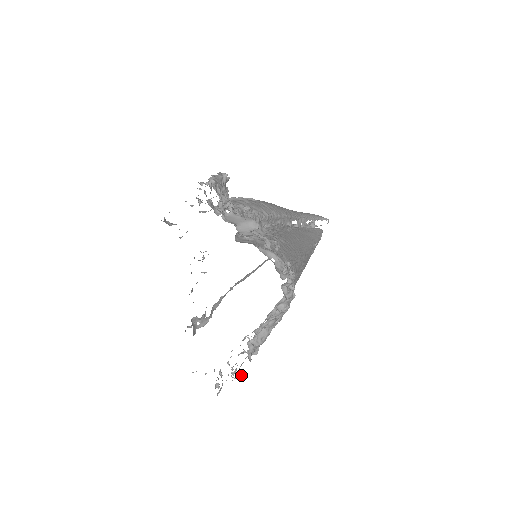
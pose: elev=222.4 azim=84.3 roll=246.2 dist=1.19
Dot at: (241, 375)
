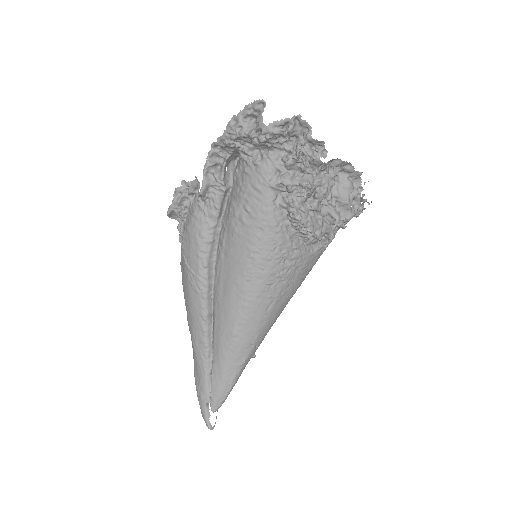
Dot at: (319, 149)
